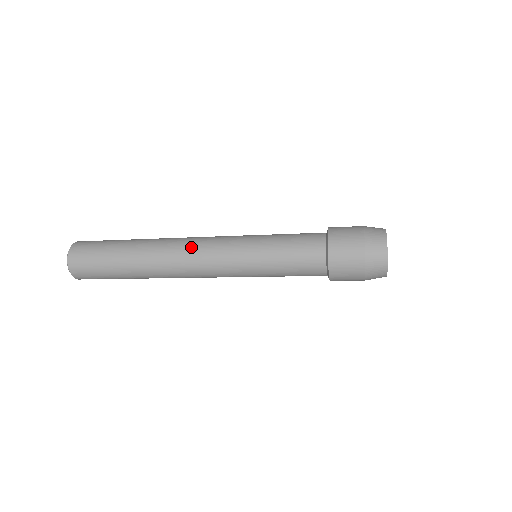
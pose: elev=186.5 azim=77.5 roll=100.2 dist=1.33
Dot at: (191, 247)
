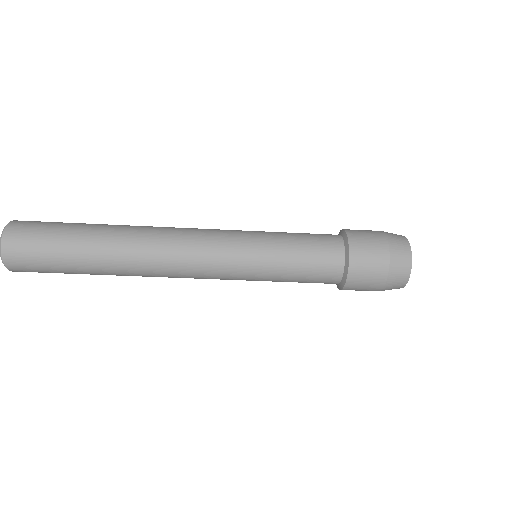
Dot at: occluded
